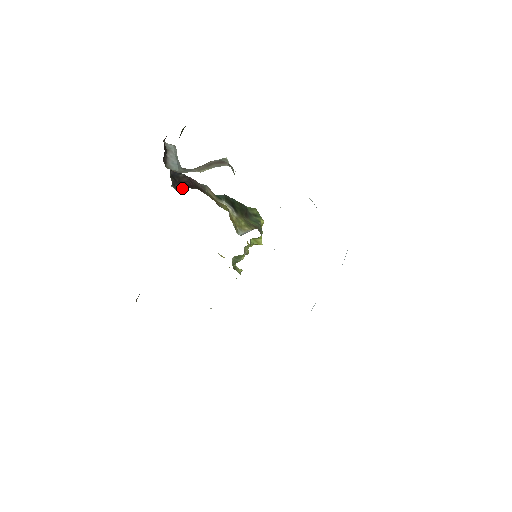
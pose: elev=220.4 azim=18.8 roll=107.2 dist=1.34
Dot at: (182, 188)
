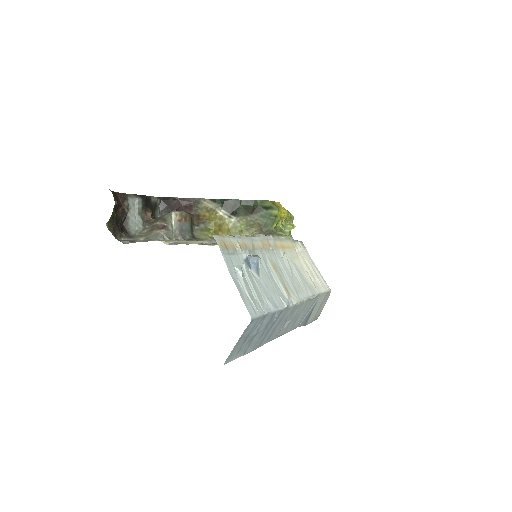
Dot at: occluded
